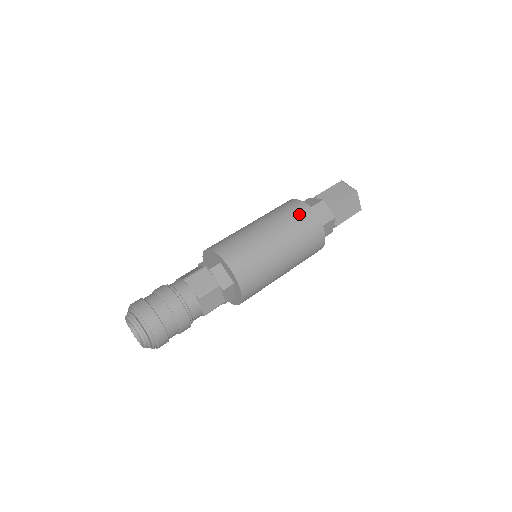
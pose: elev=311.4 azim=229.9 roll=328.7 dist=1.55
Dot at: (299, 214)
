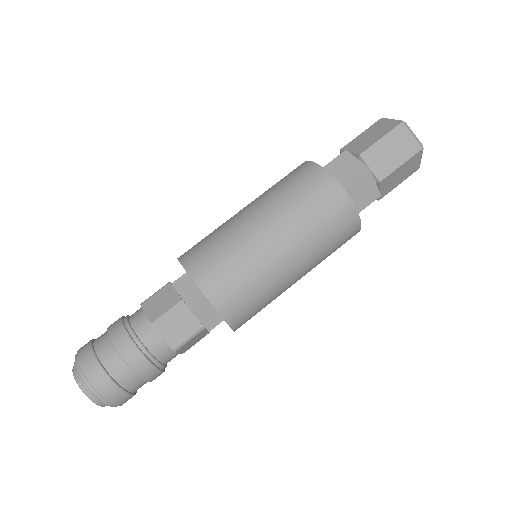
Dot at: (330, 210)
